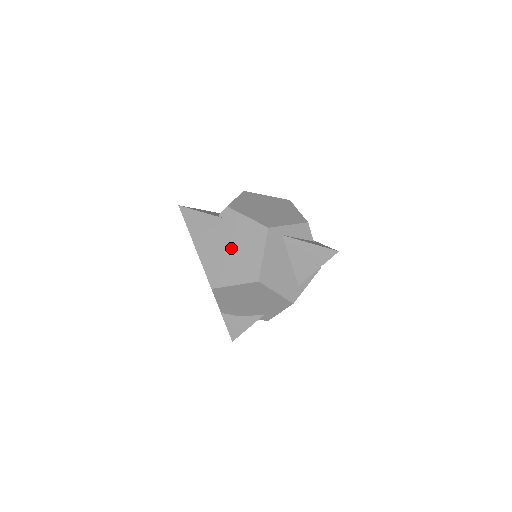
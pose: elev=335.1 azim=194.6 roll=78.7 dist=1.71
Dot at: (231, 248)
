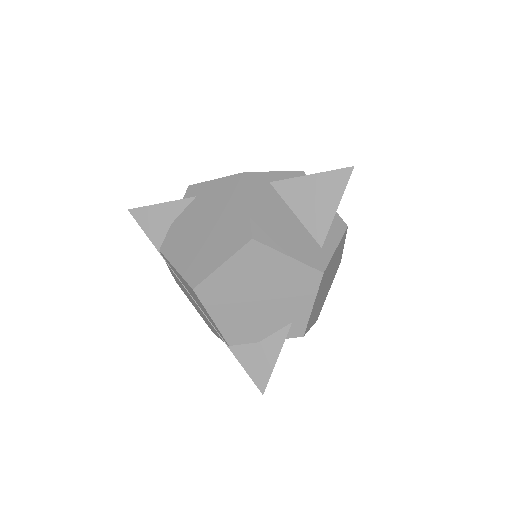
Dot at: (205, 224)
